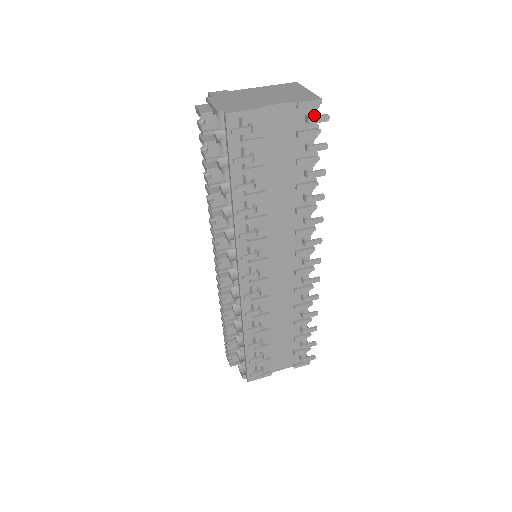
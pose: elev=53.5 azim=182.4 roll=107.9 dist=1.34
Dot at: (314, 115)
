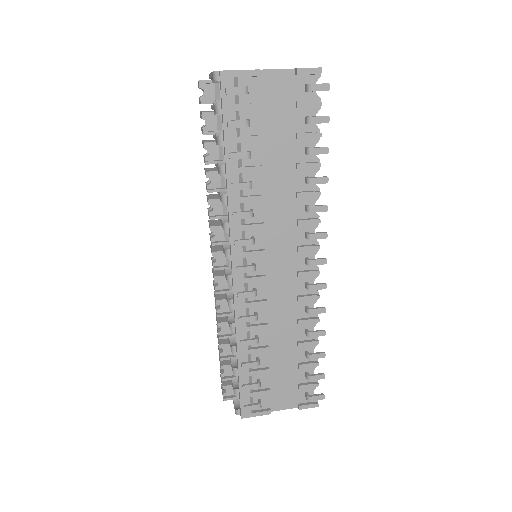
Dot at: occluded
